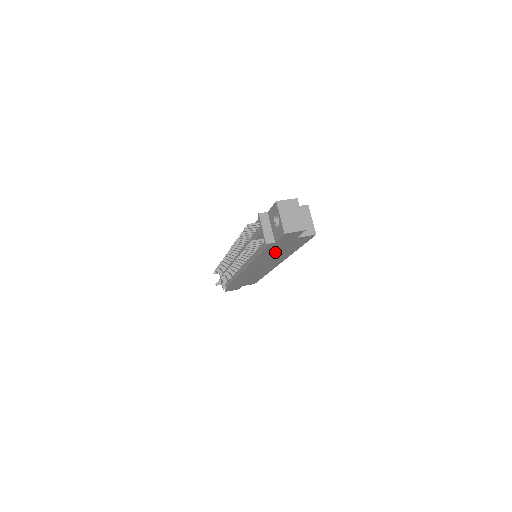
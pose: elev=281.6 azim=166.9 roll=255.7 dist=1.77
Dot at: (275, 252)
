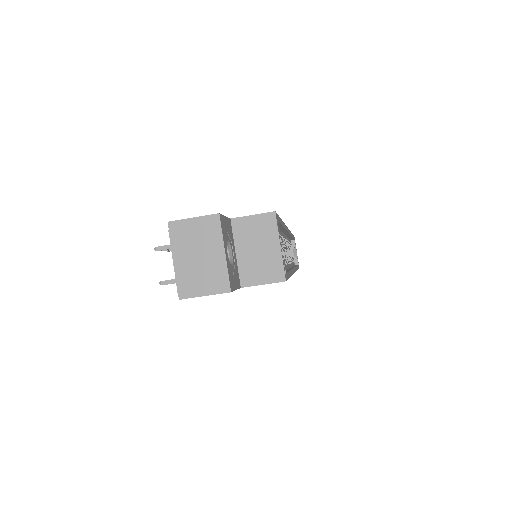
Dot at: occluded
